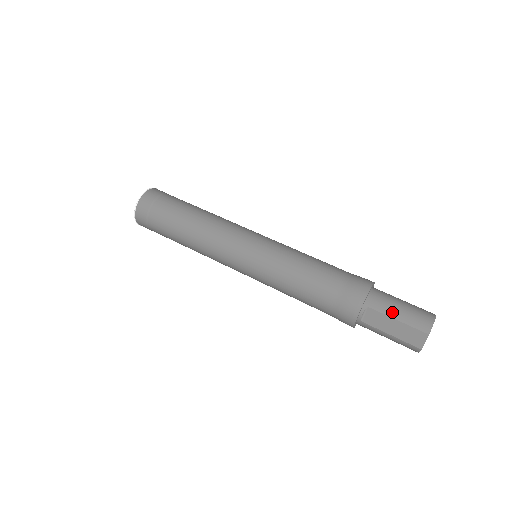
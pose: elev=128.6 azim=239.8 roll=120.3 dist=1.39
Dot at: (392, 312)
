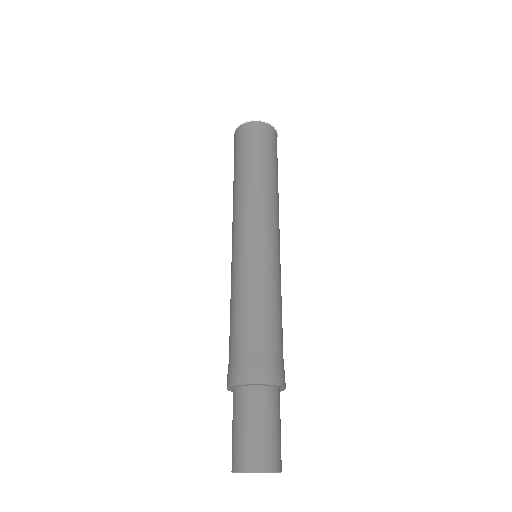
Dot at: (234, 421)
